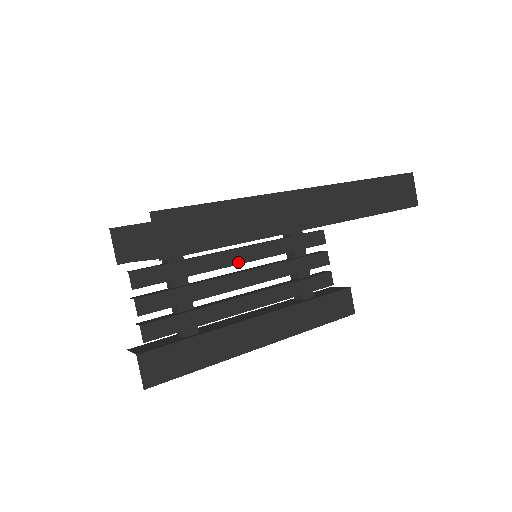
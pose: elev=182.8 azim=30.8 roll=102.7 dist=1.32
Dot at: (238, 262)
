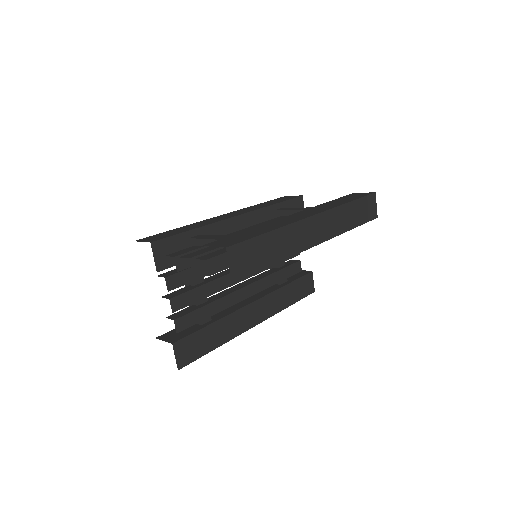
Dot at: occluded
